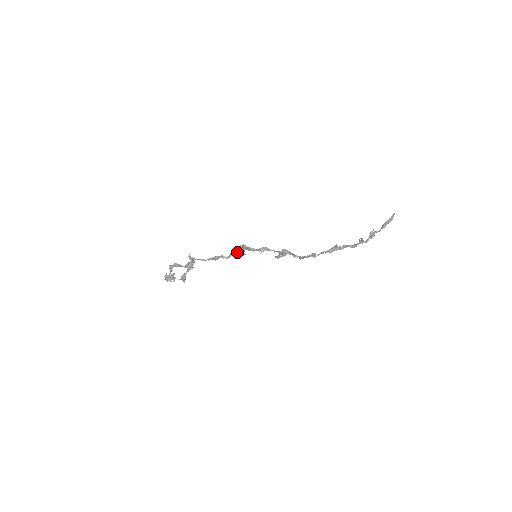
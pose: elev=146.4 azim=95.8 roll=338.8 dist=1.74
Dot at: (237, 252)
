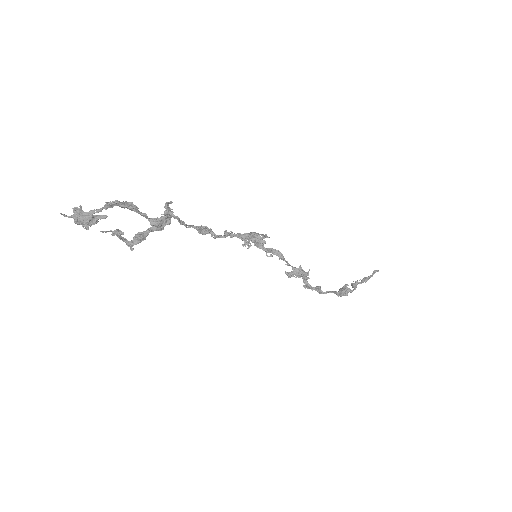
Dot at: (236, 236)
